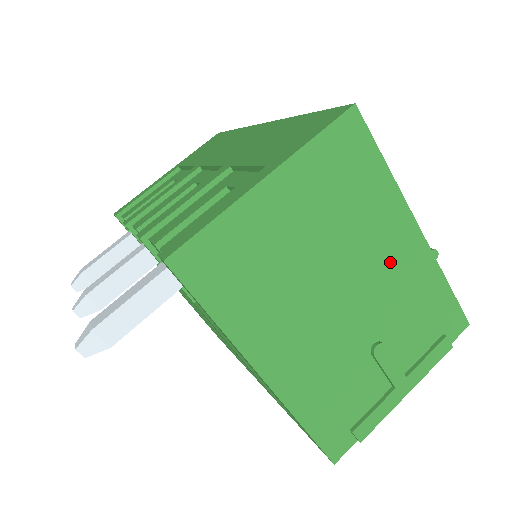
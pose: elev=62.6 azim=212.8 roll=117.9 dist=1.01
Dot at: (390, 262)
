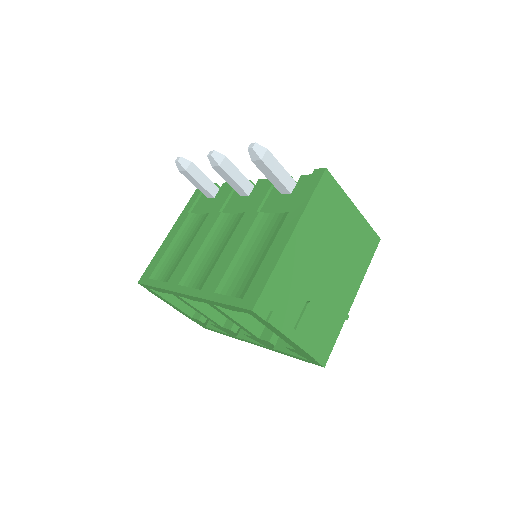
Dot at: (341, 290)
